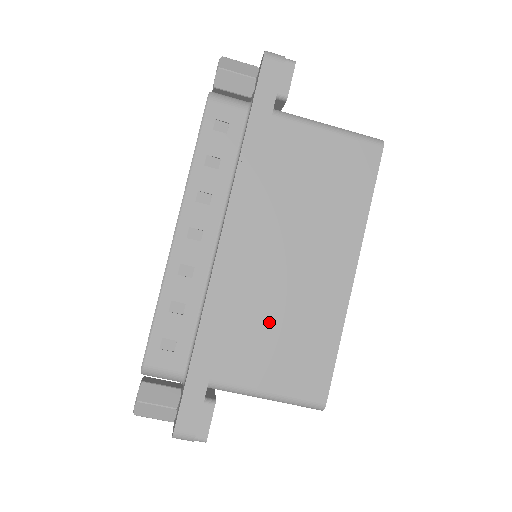
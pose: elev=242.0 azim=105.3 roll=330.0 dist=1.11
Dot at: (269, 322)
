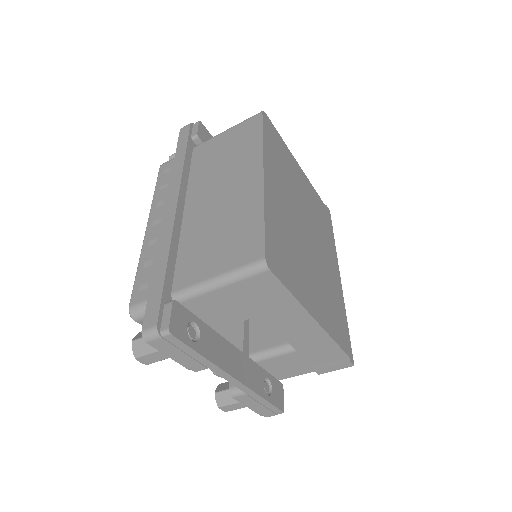
Dot at: (209, 235)
